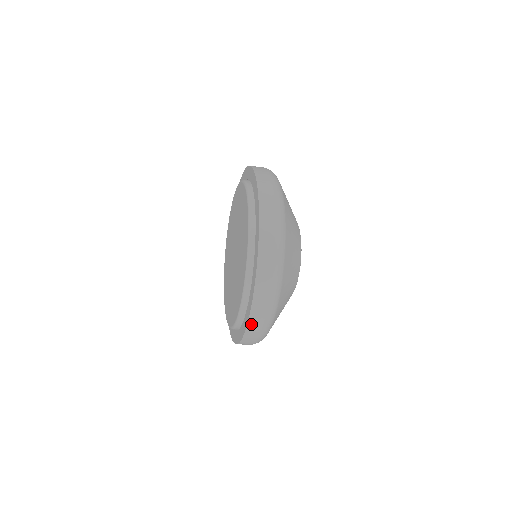
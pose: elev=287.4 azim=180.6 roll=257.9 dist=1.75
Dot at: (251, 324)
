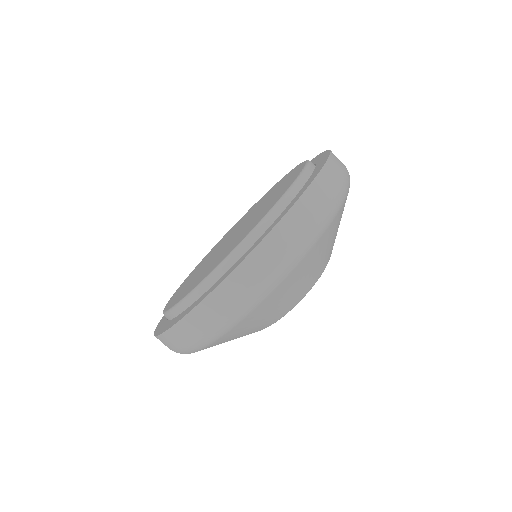
Dot at: (224, 288)
